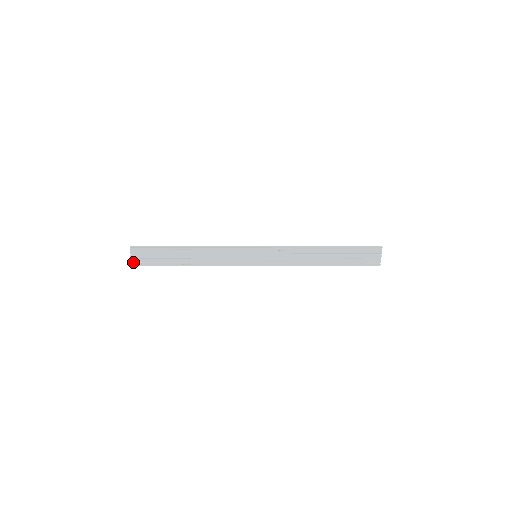
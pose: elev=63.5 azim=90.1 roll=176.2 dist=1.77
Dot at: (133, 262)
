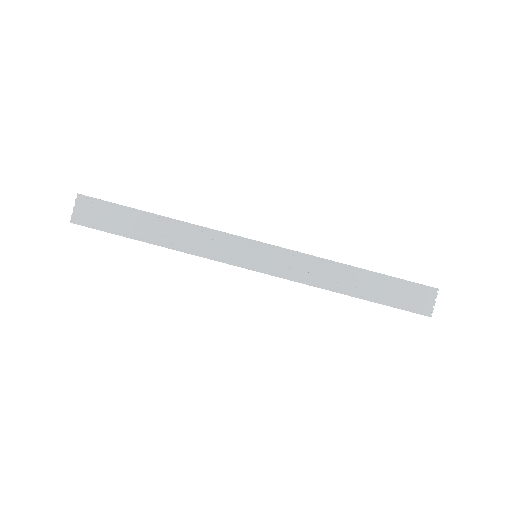
Dot at: (74, 216)
